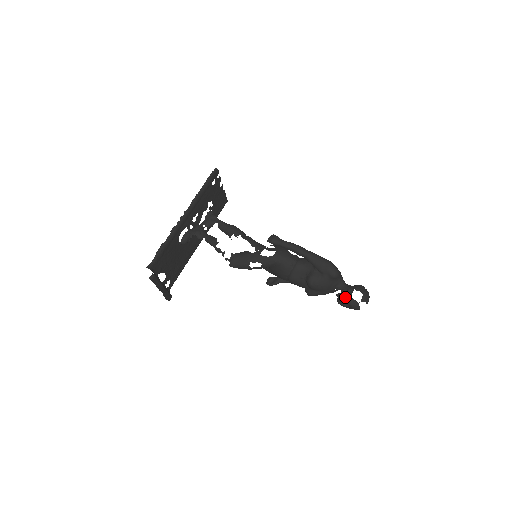
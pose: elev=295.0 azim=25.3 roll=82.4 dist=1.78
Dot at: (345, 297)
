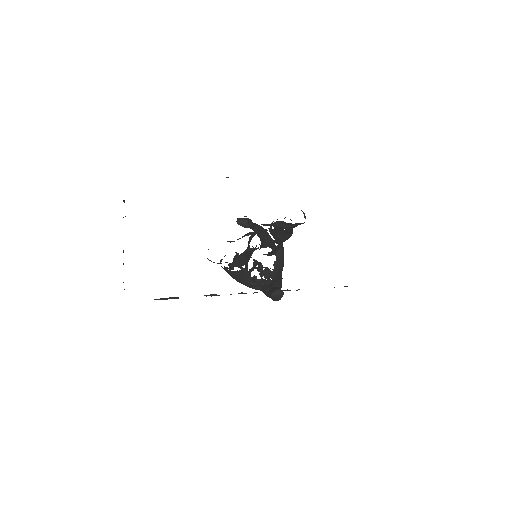
Dot at: occluded
